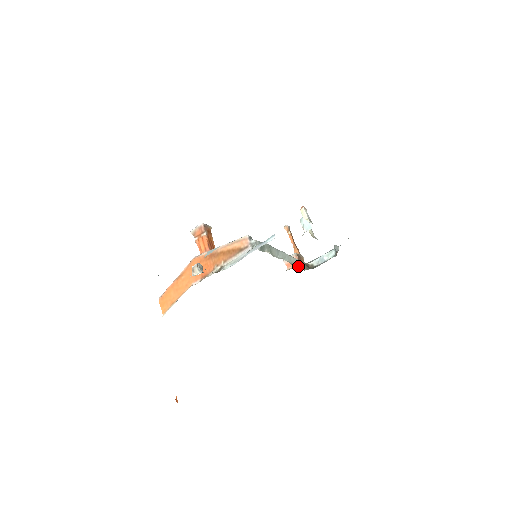
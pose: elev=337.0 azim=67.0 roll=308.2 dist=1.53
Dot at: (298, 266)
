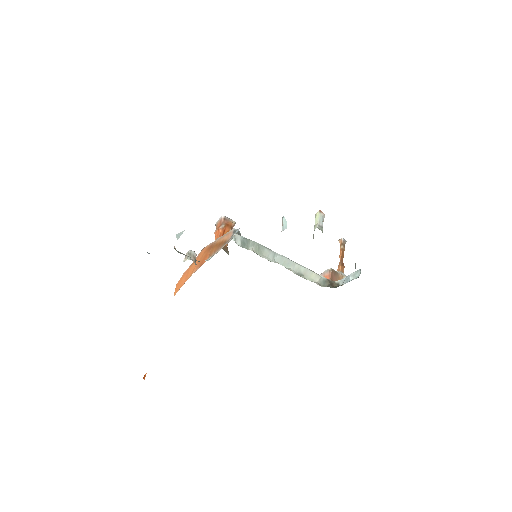
Dot at: (312, 279)
